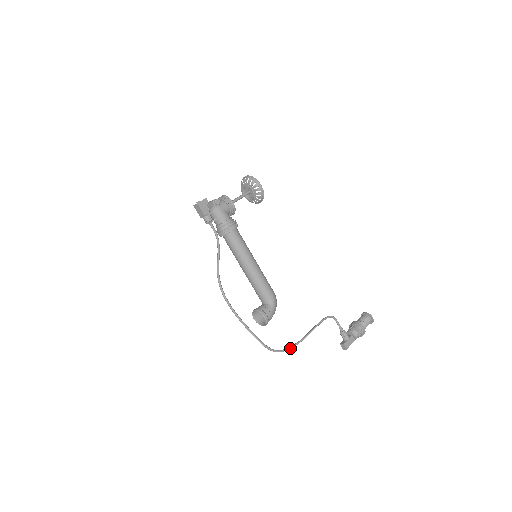
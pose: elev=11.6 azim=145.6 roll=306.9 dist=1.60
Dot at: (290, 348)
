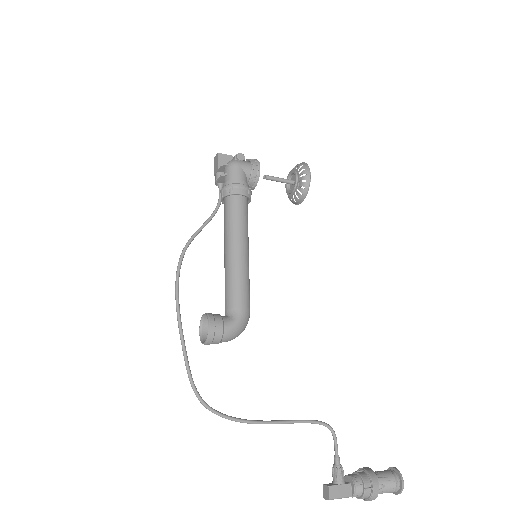
Dot at: (230, 417)
